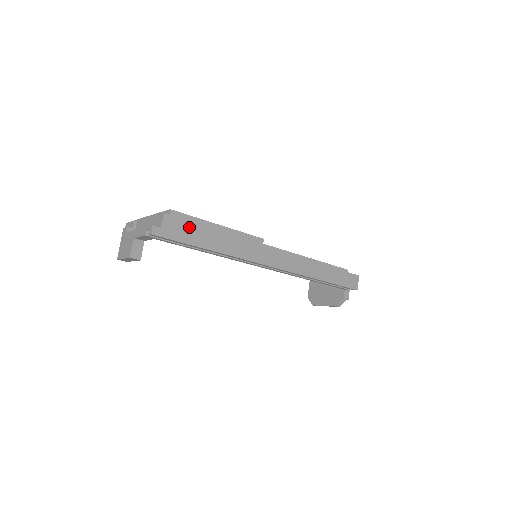
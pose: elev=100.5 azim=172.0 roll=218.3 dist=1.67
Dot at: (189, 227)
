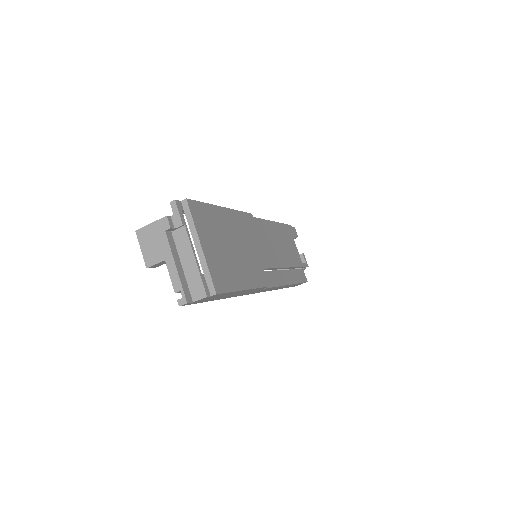
Dot at: (218, 296)
